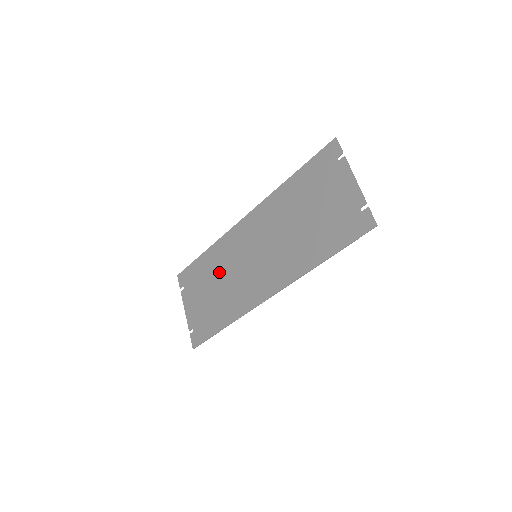
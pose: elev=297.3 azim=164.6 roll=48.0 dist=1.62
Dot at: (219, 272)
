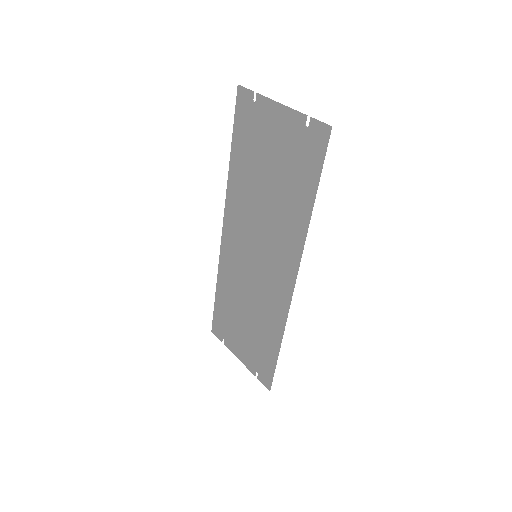
Dot at: (239, 299)
